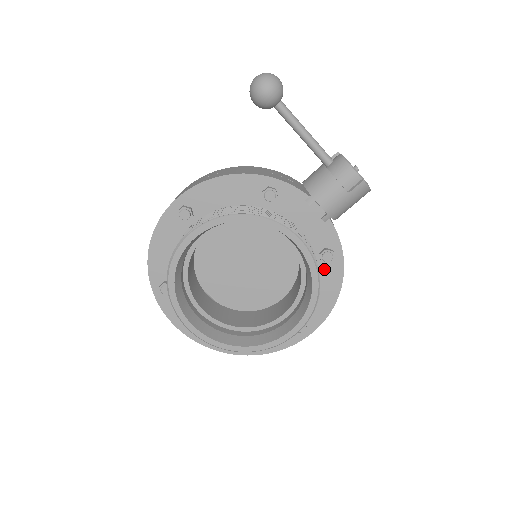
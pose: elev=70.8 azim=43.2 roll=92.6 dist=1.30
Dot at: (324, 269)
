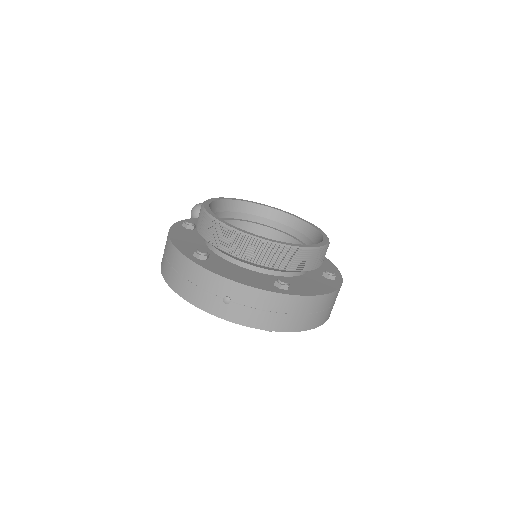
Dot at: occluded
